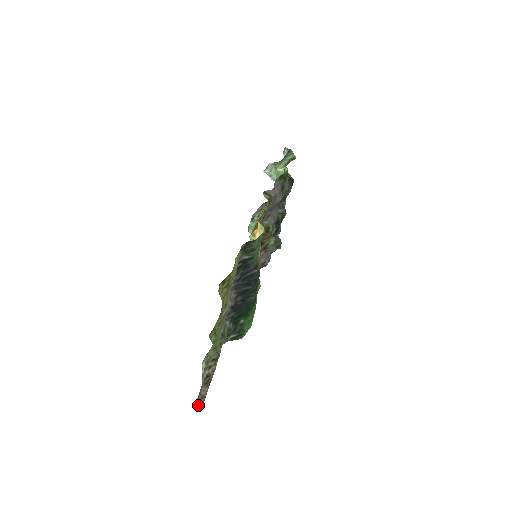
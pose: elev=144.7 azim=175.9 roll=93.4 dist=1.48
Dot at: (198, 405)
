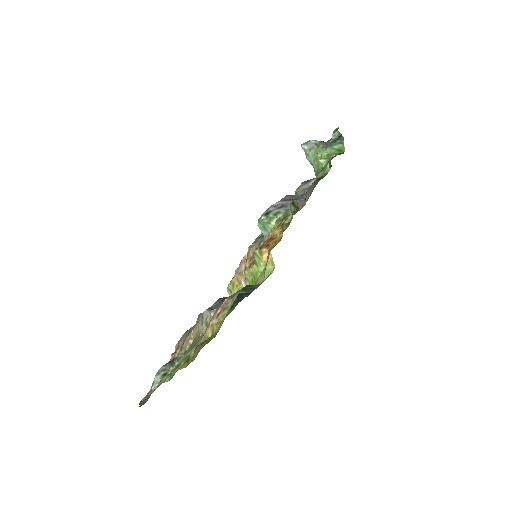
Dot at: (139, 406)
